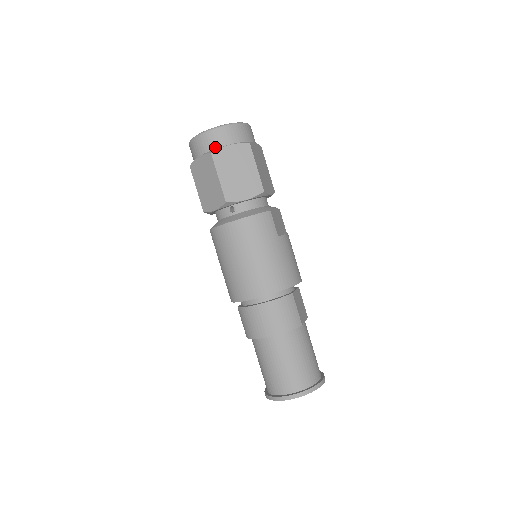
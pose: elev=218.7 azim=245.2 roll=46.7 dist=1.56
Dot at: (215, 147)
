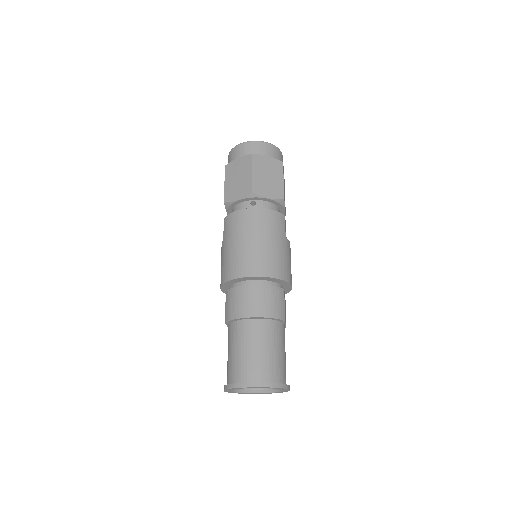
Dot at: (256, 153)
